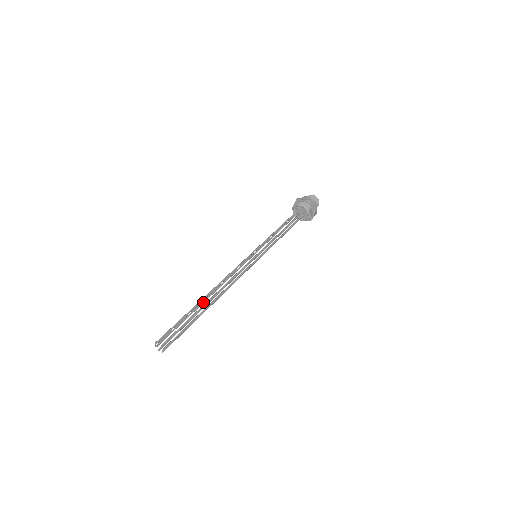
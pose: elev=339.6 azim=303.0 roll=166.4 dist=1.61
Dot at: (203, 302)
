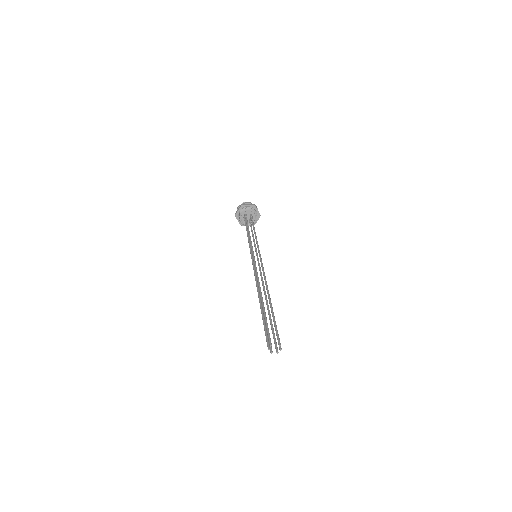
Dot at: occluded
